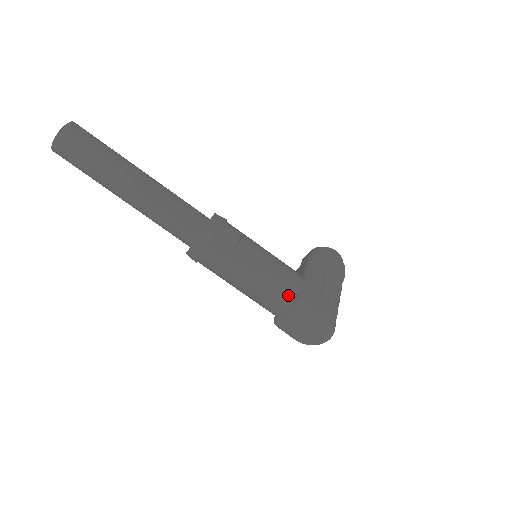
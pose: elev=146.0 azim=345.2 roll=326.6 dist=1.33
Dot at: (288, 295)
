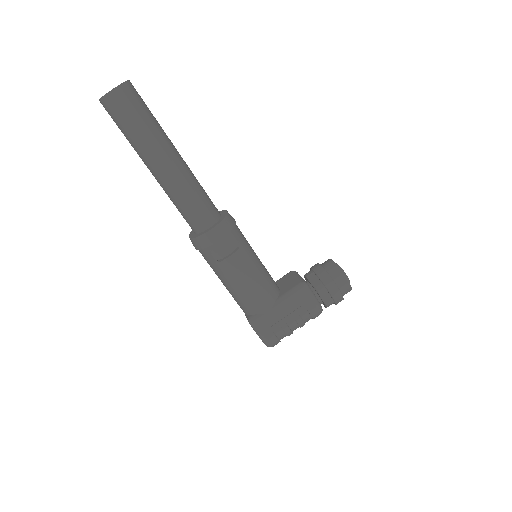
Dot at: (247, 310)
